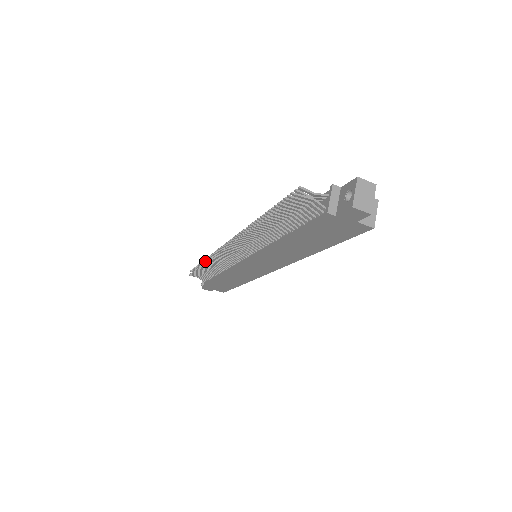
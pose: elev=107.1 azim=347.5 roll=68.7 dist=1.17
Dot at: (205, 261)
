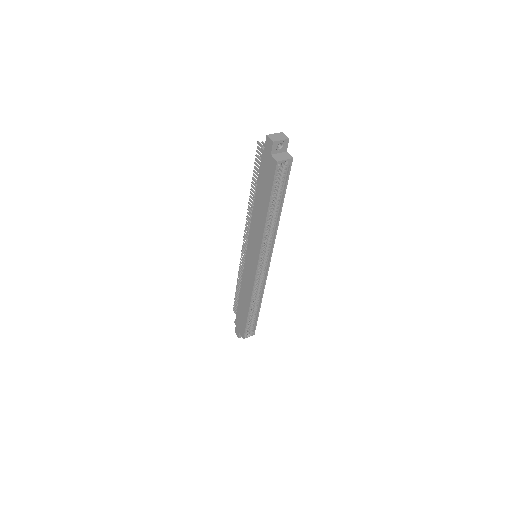
Dot at: occluded
